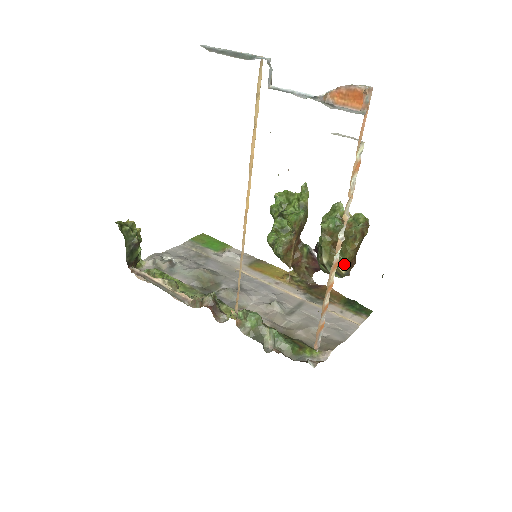
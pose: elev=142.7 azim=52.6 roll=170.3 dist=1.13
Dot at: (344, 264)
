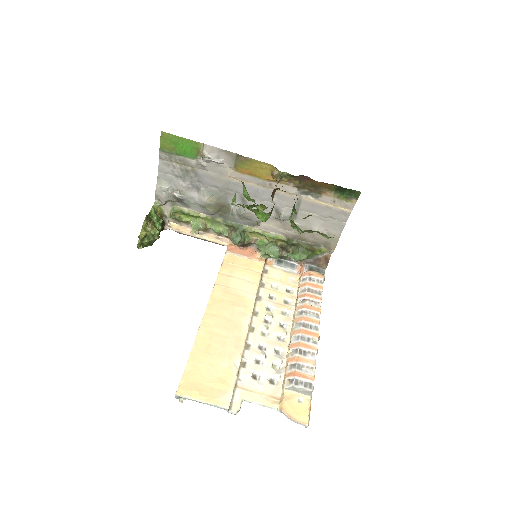
Dot at: occluded
